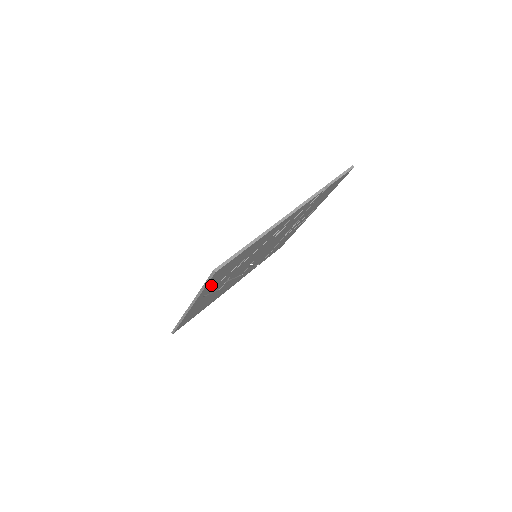
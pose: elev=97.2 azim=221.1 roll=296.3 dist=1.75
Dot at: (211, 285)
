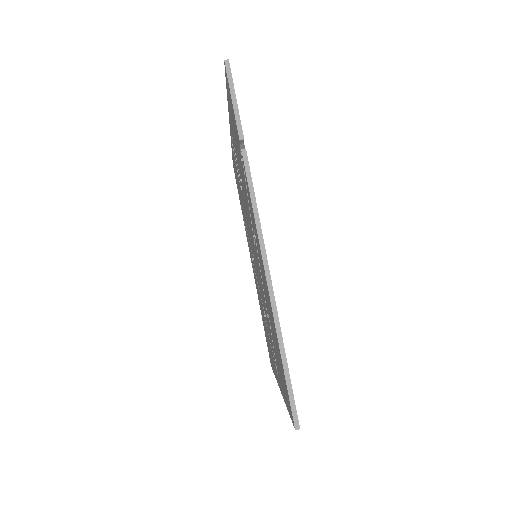
Dot at: occluded
